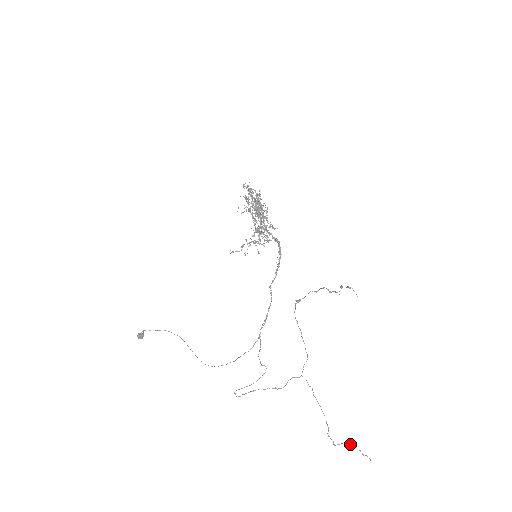
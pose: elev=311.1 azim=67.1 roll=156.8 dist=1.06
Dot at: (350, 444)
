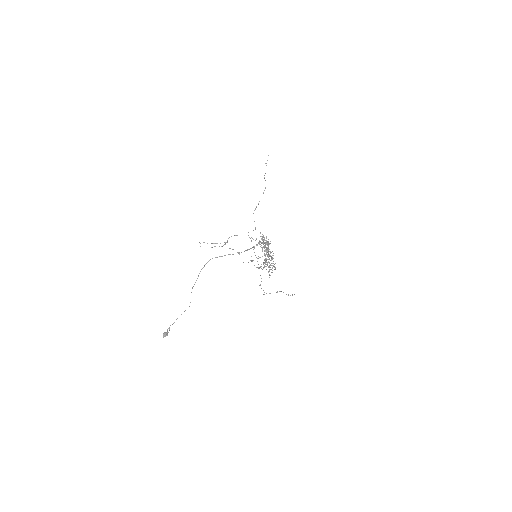
Dot at: (279, 291)
